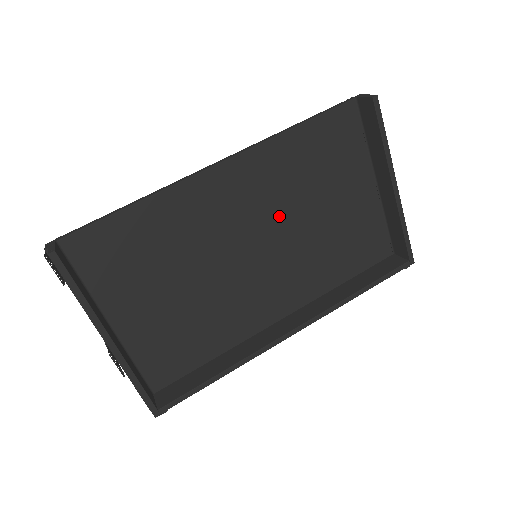
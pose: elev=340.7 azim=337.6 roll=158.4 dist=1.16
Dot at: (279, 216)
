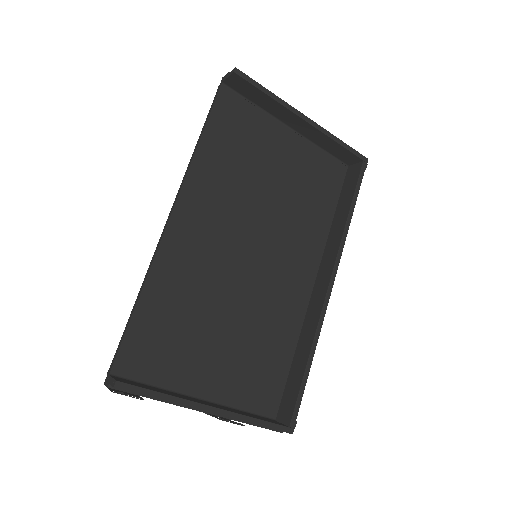
Dot at: (246, 213)
